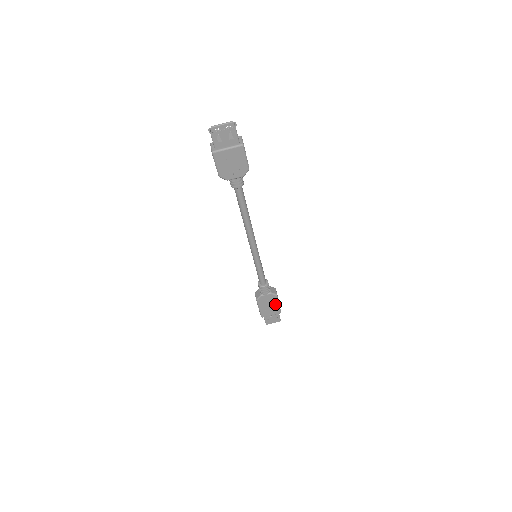
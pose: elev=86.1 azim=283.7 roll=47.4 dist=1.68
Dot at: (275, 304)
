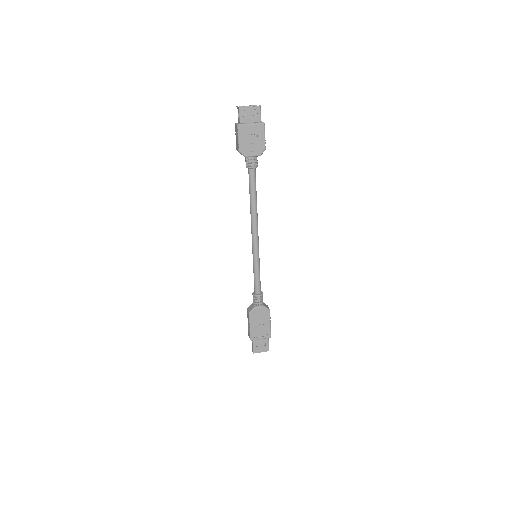
Dot at: (266, 323)
